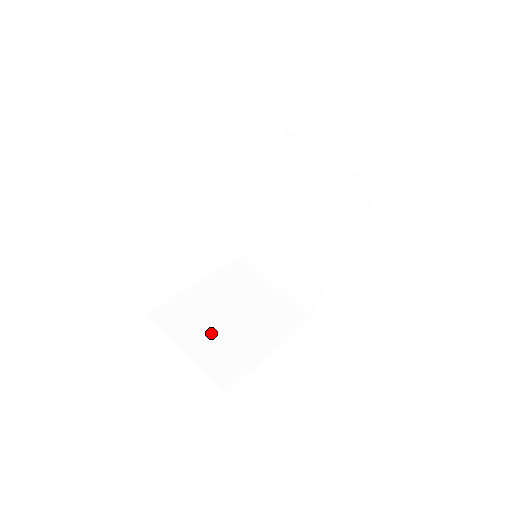
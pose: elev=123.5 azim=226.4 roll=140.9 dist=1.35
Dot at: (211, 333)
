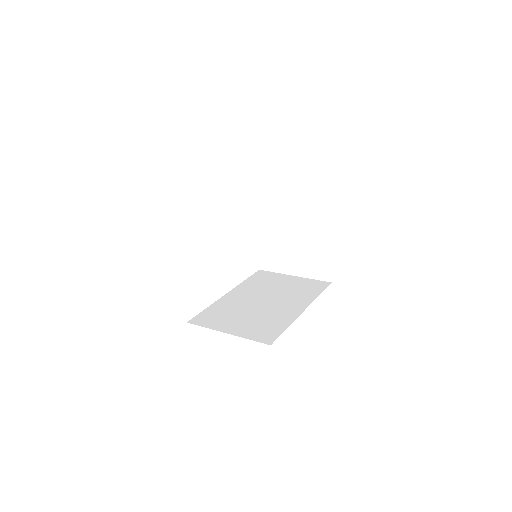
Dot at: occluded
